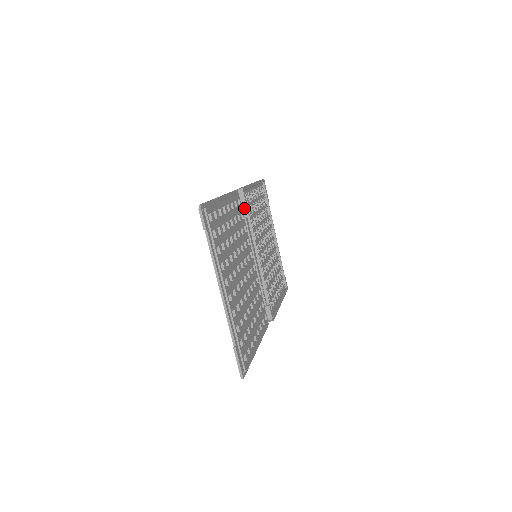
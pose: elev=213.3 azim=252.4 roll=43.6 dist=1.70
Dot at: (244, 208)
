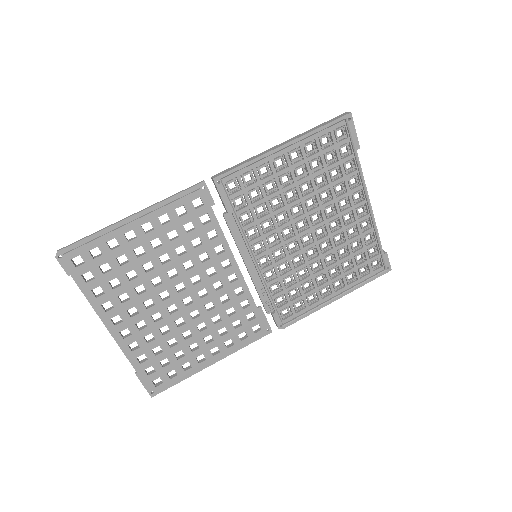
Dot at: (222, 202)
